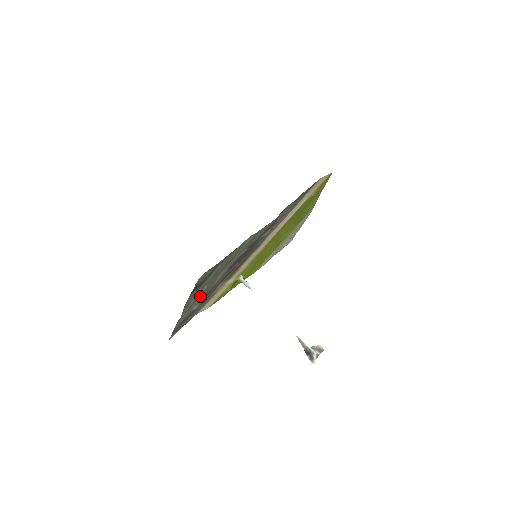
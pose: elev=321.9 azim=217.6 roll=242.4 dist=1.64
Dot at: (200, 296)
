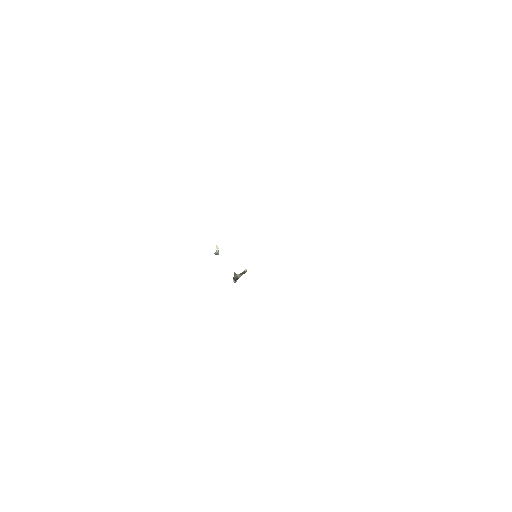
Dot at: occluded
